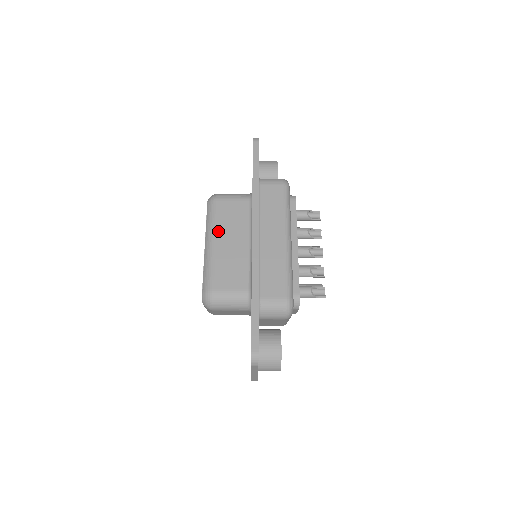
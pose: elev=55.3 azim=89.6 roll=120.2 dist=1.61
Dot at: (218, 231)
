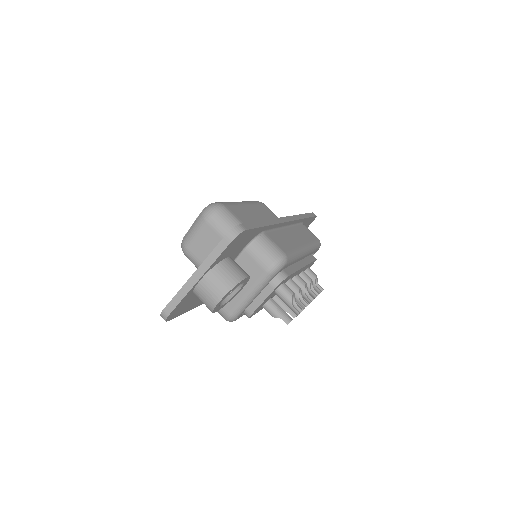
Dot at: (253, 206)
